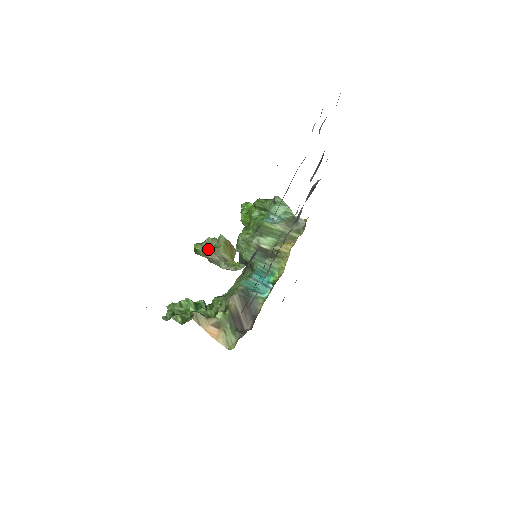
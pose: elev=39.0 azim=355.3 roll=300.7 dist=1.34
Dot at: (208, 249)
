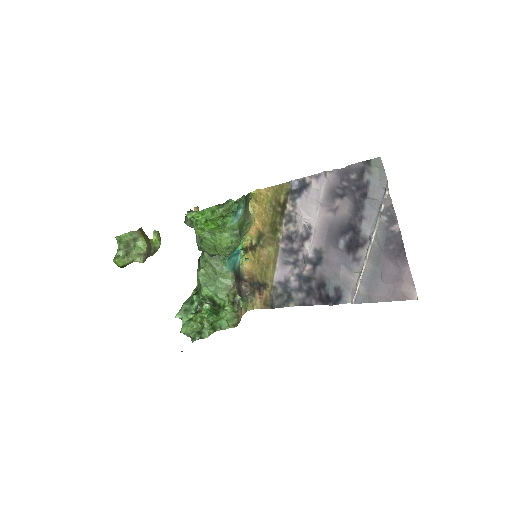
Dot at: (135, 255)
